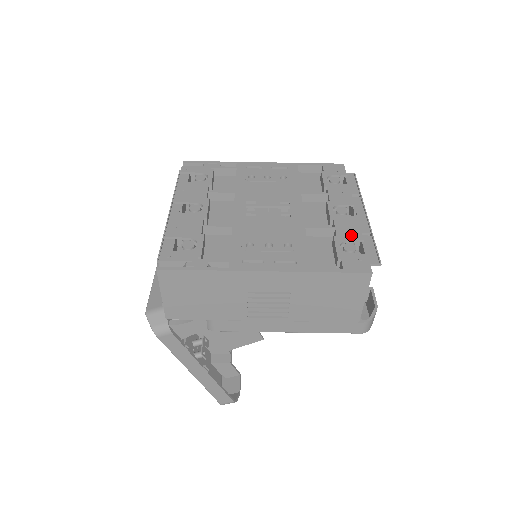
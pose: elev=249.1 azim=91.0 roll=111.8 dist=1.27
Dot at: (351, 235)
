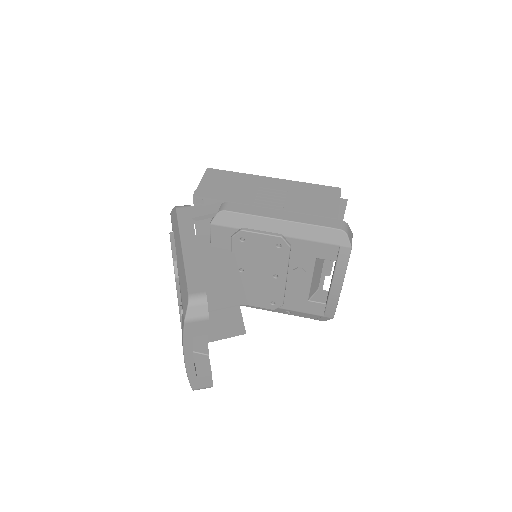
Dot at: occluded
